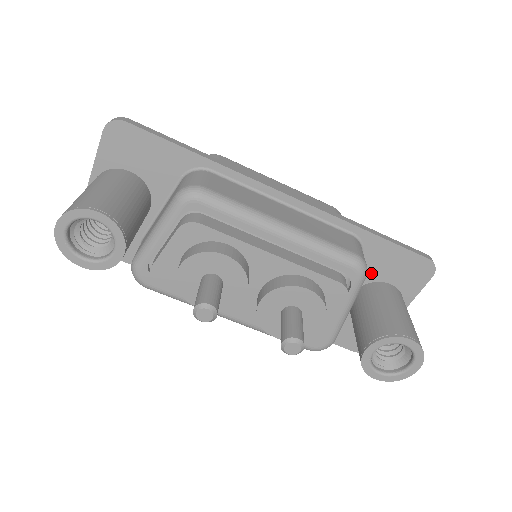
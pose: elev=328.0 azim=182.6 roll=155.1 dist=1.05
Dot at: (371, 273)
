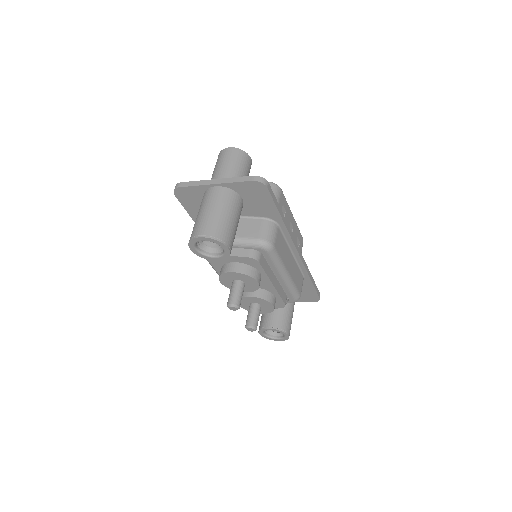
Dot at: occluded
